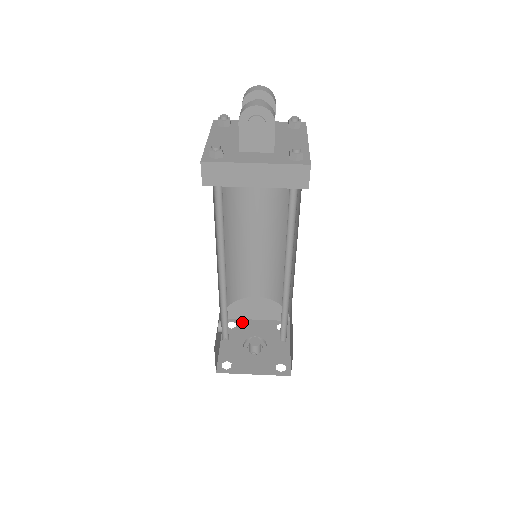
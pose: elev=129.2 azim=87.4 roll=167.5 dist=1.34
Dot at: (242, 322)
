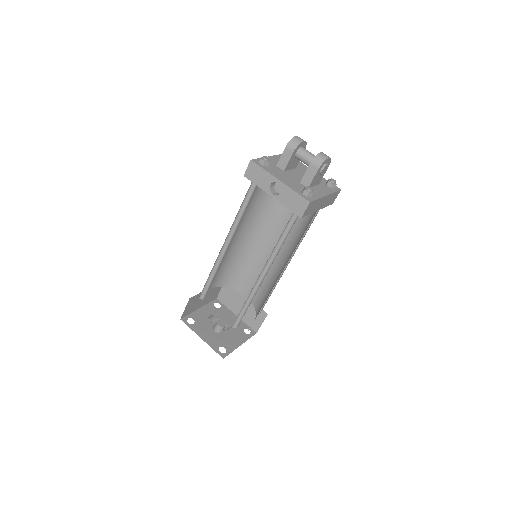
Dot at: (194, 315)
